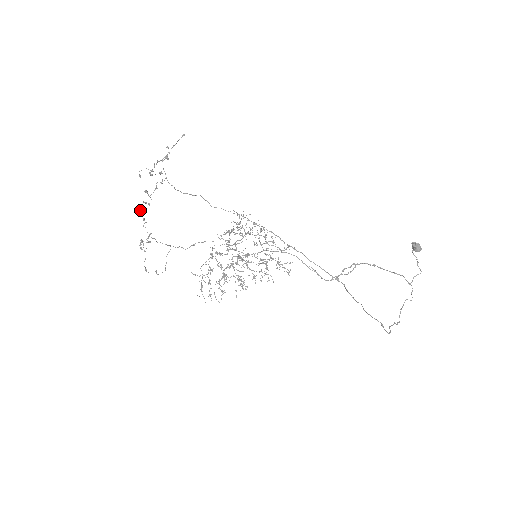
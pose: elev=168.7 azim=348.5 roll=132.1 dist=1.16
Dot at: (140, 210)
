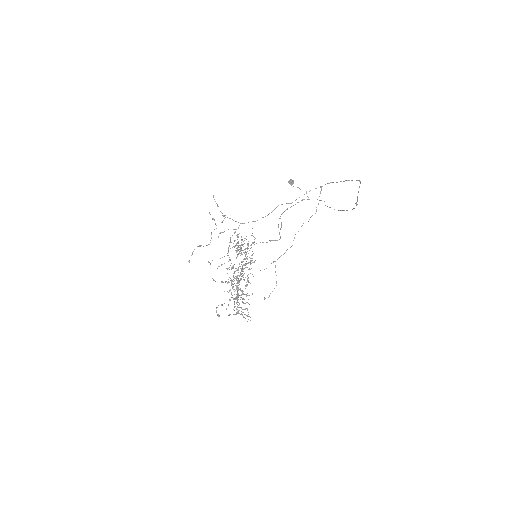
Dot at: (213, 280)
